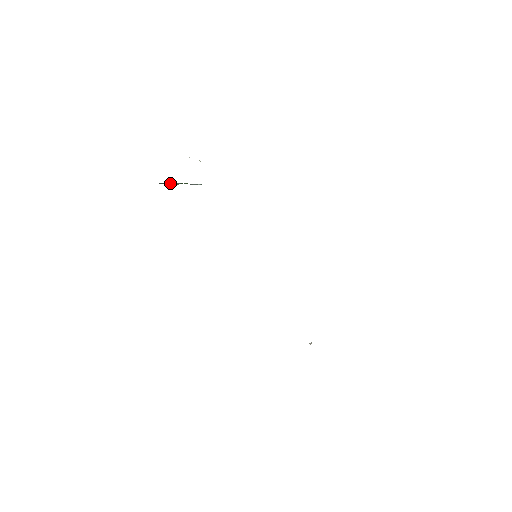
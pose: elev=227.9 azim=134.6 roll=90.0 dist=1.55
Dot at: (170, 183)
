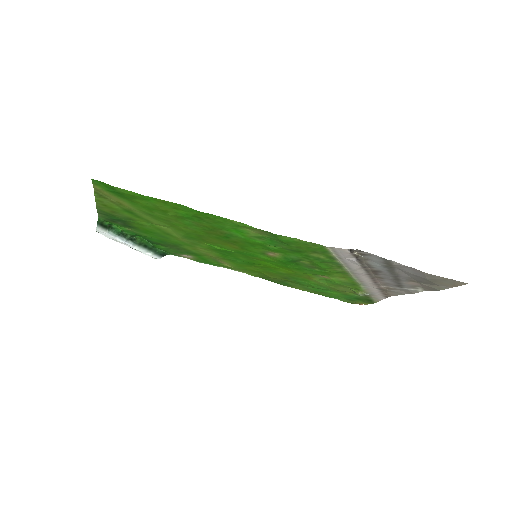
Dot at: (111, 233)
